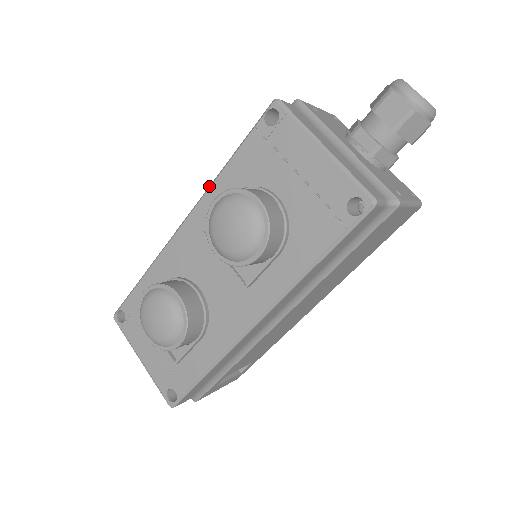
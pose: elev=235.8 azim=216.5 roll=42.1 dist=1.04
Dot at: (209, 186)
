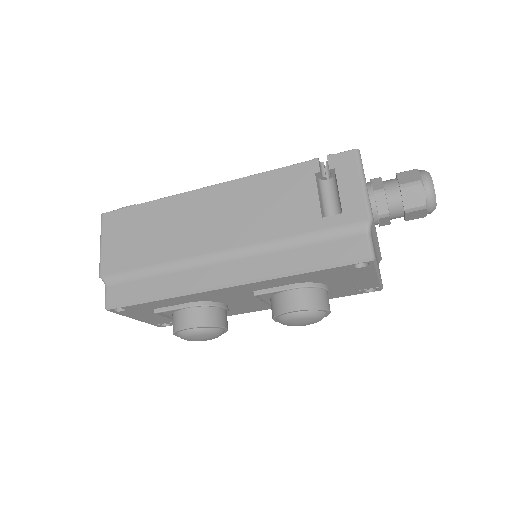
Dot at: (273, 277)
